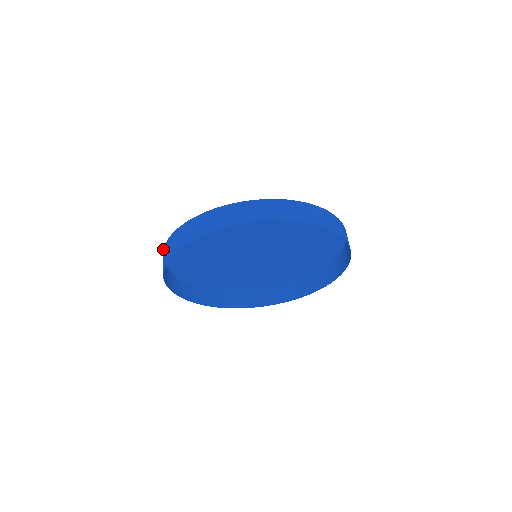
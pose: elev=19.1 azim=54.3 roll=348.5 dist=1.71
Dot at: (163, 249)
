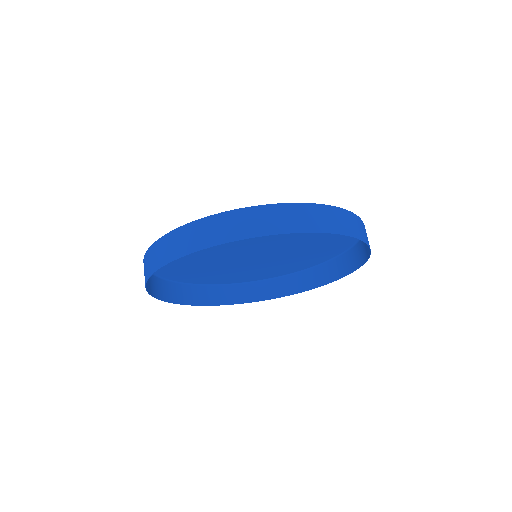
Dot at: (181, 227)
